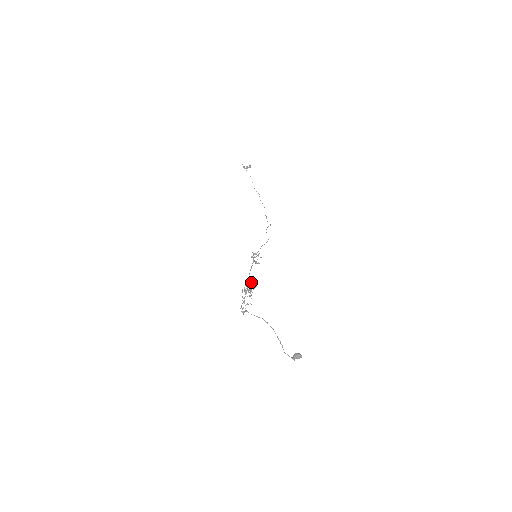
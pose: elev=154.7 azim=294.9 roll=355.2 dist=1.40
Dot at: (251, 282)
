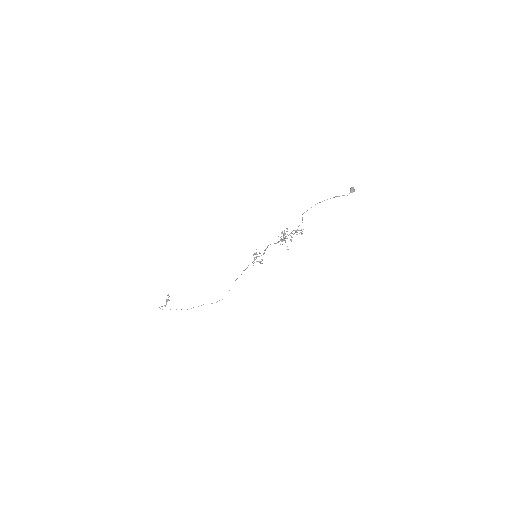
Dot at: occluded
